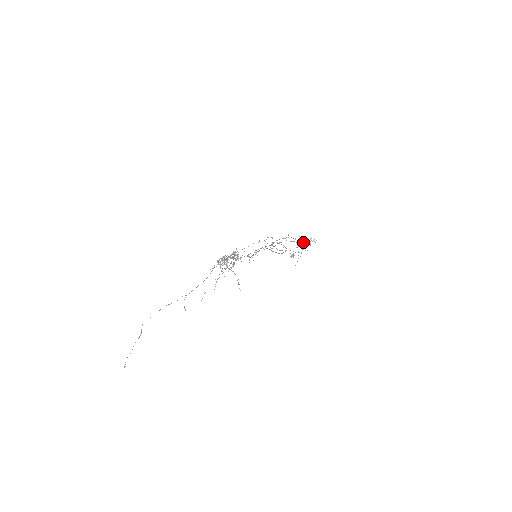
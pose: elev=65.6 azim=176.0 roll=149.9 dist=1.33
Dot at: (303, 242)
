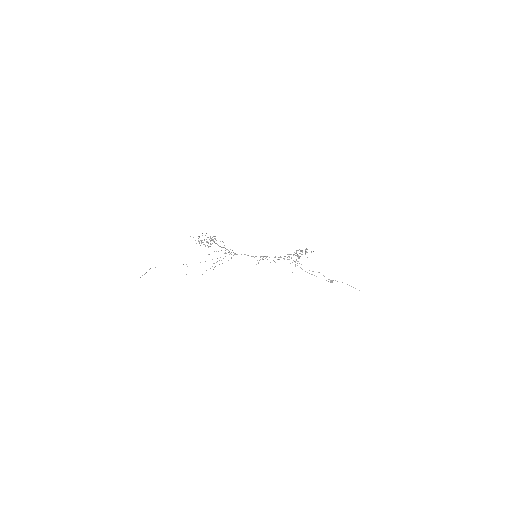
Dot at: occluded
